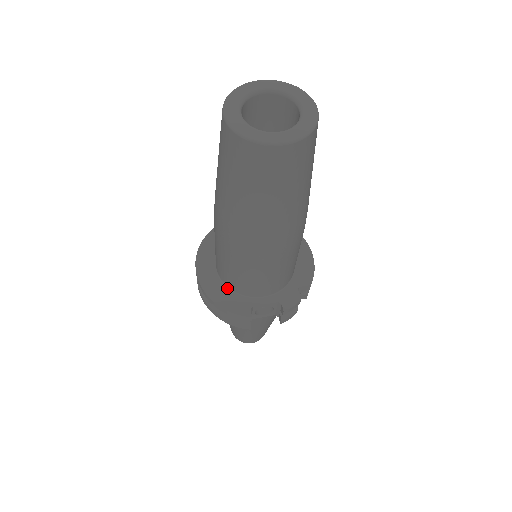
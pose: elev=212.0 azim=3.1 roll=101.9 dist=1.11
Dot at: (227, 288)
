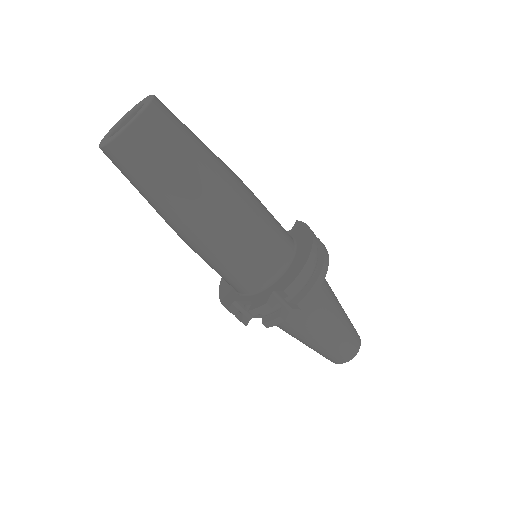
Dot at: occluded
